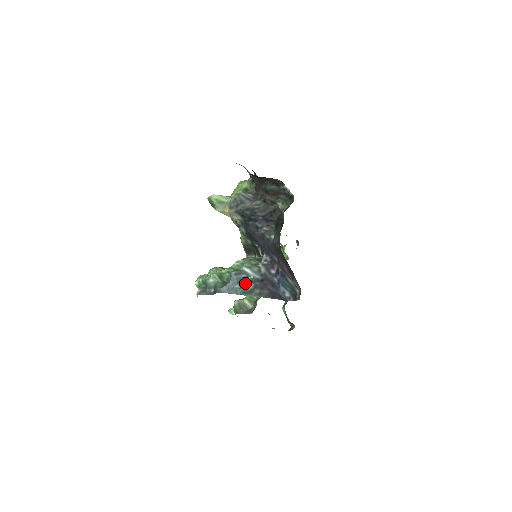
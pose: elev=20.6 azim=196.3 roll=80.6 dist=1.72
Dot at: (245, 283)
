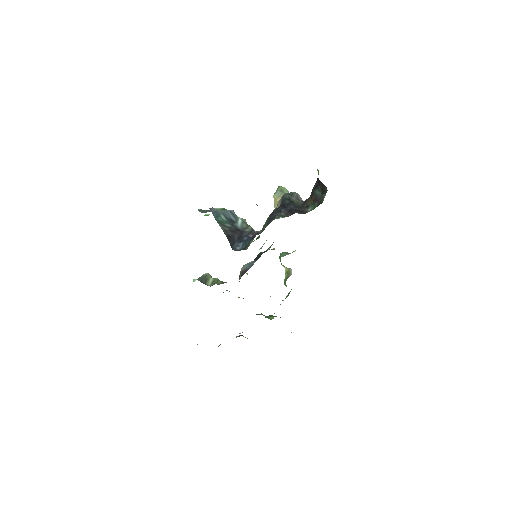
Dot at: (228, 221)
